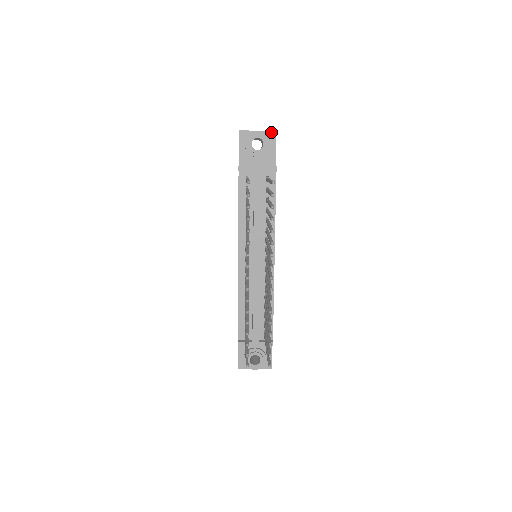
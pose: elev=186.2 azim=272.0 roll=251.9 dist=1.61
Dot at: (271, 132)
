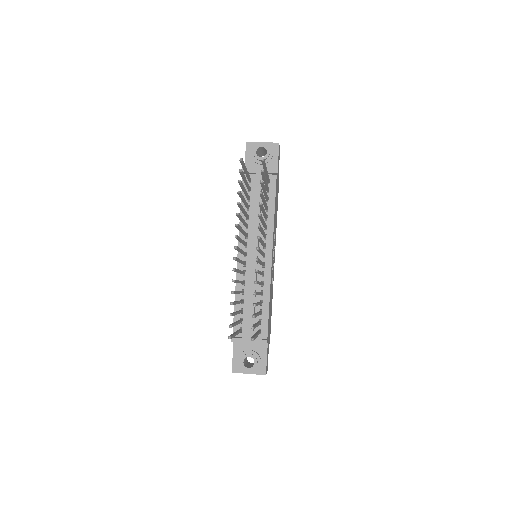
Dot at: (275, 144)
